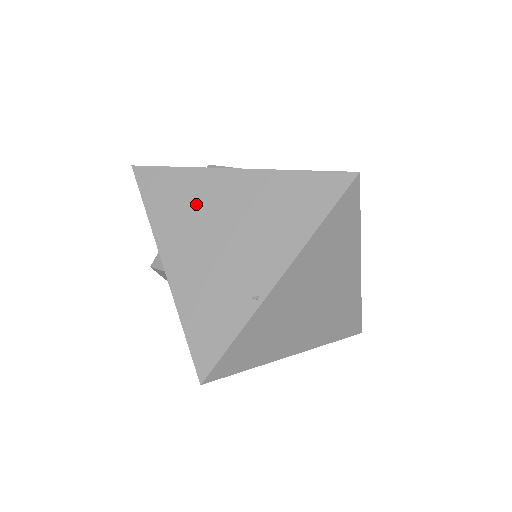
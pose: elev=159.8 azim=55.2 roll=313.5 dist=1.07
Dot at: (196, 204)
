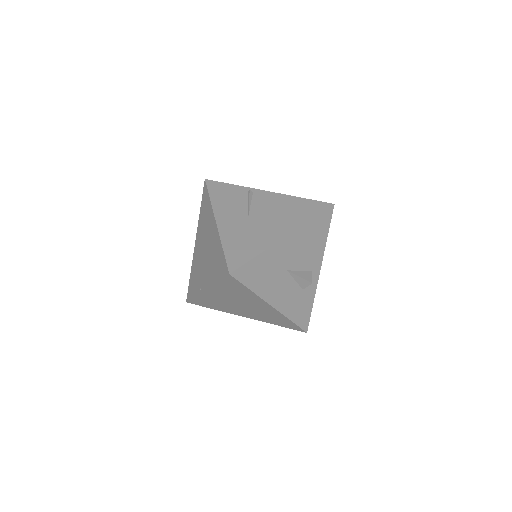
Dot at: (206, 225)
